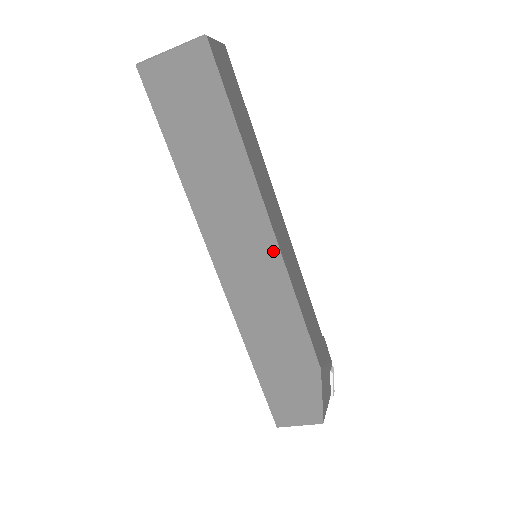
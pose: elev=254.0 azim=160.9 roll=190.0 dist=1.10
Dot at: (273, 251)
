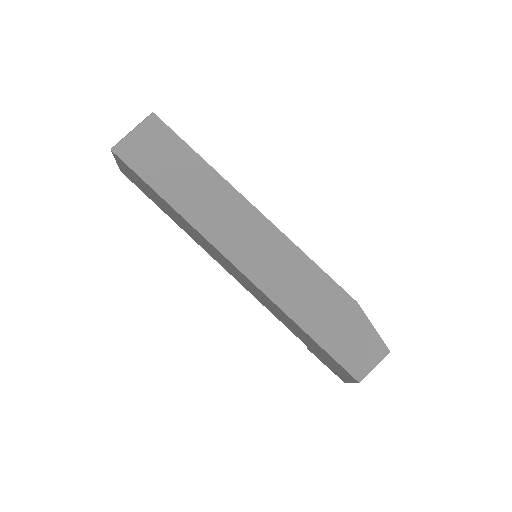
Dot at: (269, 228)
